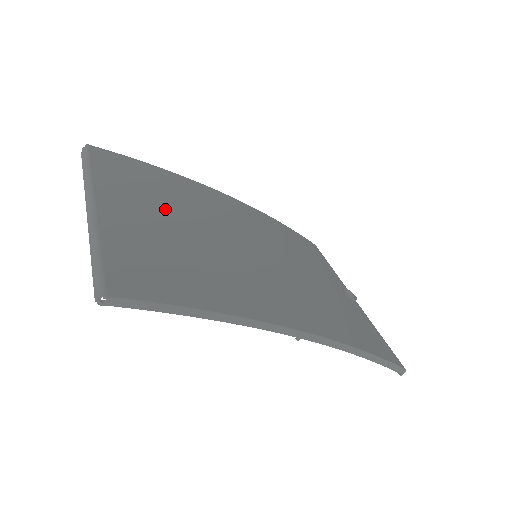
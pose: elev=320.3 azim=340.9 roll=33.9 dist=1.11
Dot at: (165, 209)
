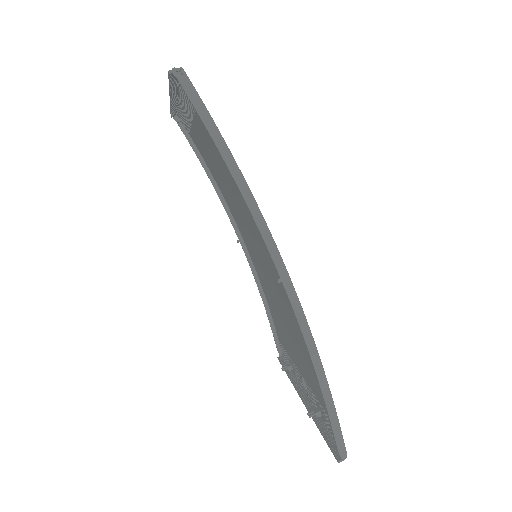
Dot at: occluded
